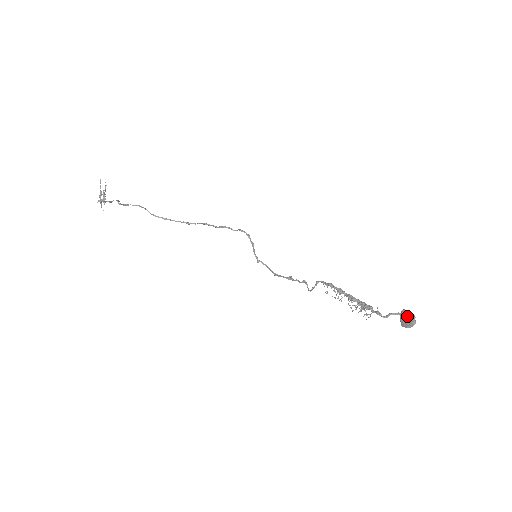
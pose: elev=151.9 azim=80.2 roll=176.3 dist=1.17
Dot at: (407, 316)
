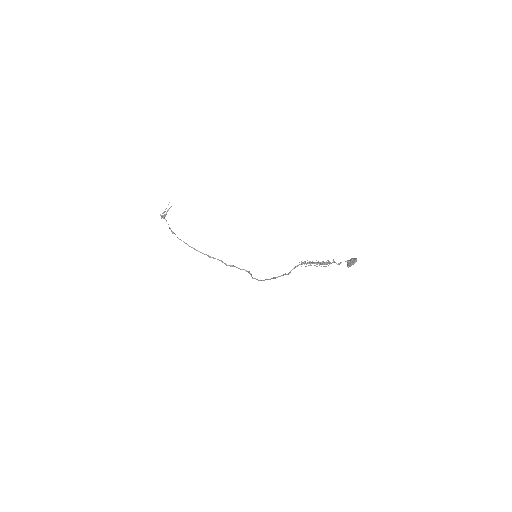
Dot at: (352, 259)
